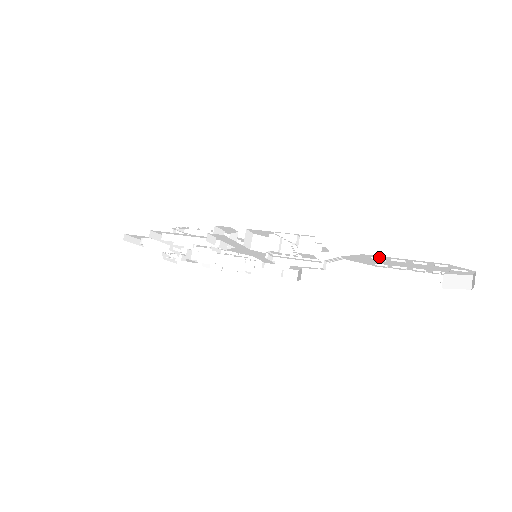
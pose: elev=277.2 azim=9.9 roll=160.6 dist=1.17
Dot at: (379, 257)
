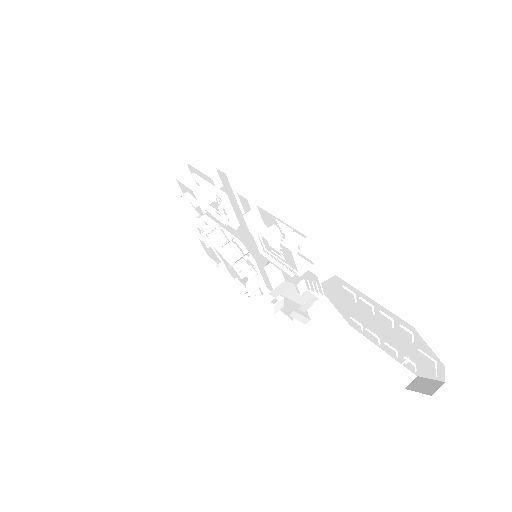
Dot at: (350, 289)
